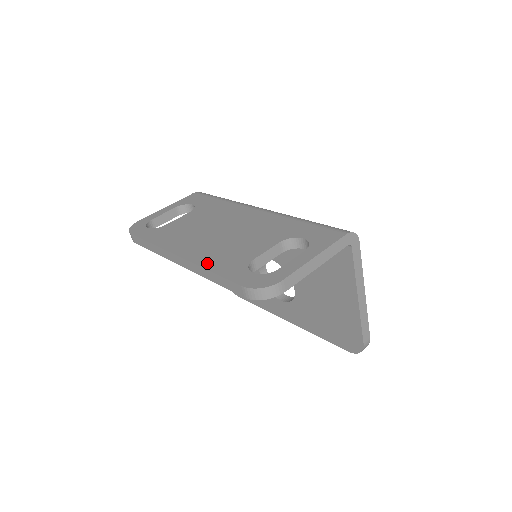
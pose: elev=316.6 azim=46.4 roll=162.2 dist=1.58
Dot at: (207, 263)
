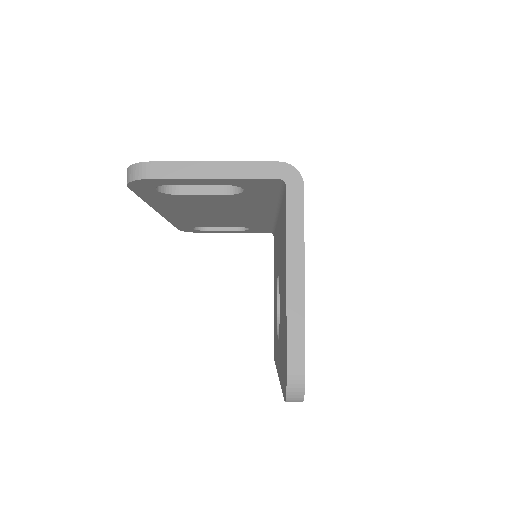
Dot at: occluded
